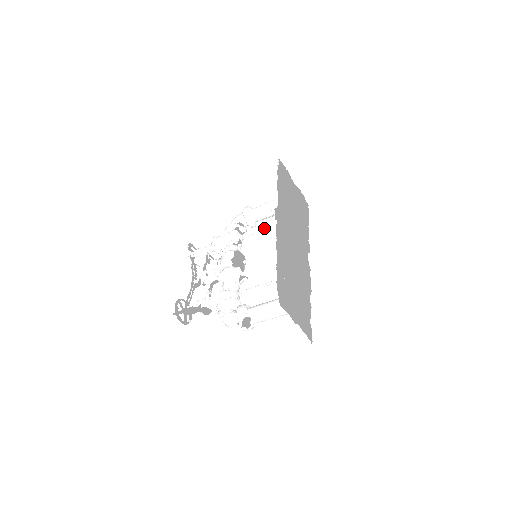
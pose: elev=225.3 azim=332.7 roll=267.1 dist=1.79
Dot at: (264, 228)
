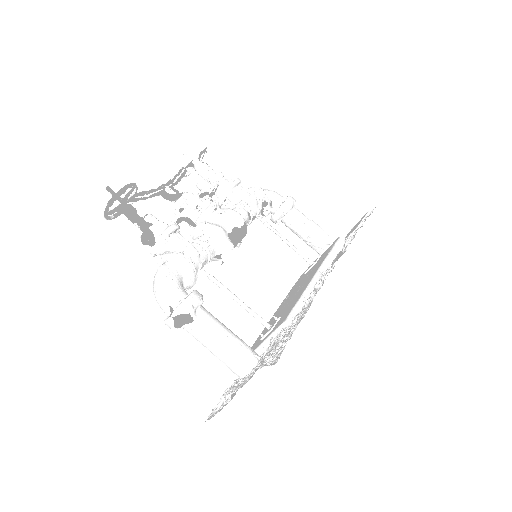
Dot at: occluded
